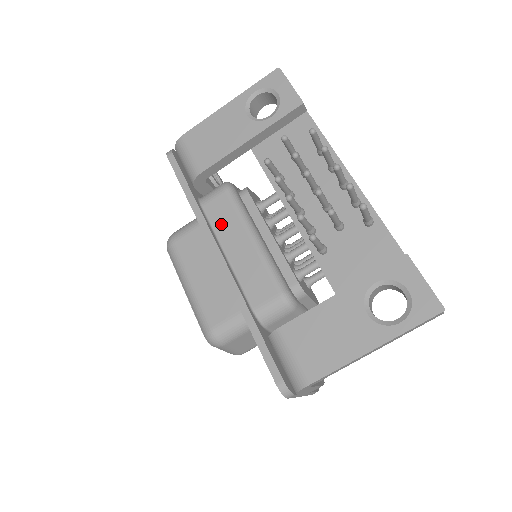
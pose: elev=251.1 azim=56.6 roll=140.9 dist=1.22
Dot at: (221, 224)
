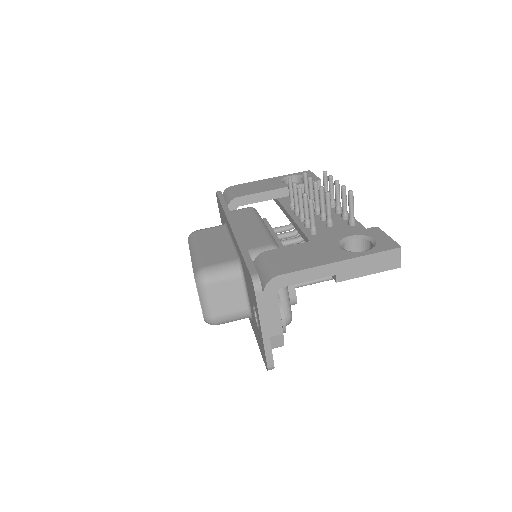
Dot at: (240, 218)
